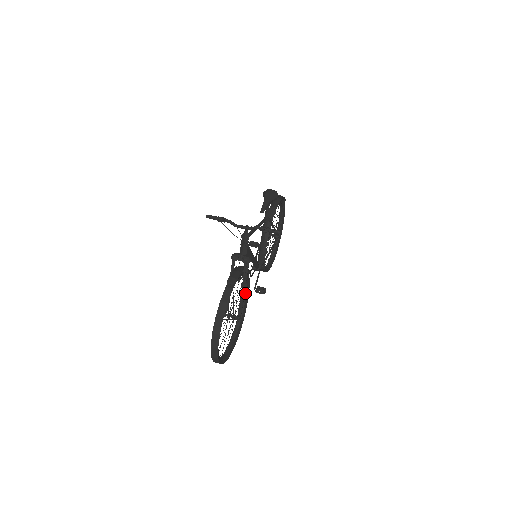
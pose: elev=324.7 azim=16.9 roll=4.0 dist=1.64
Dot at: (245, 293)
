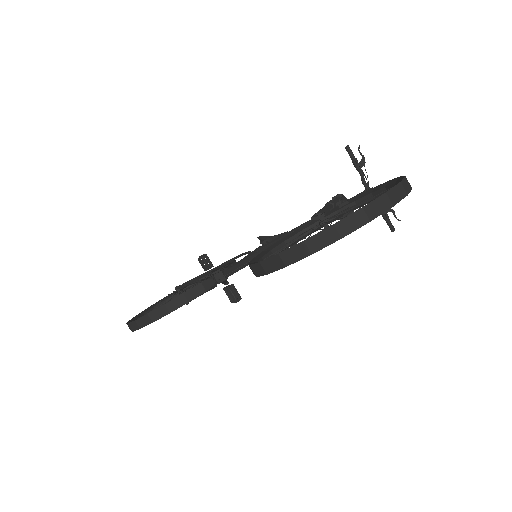
Dot at: occluded
